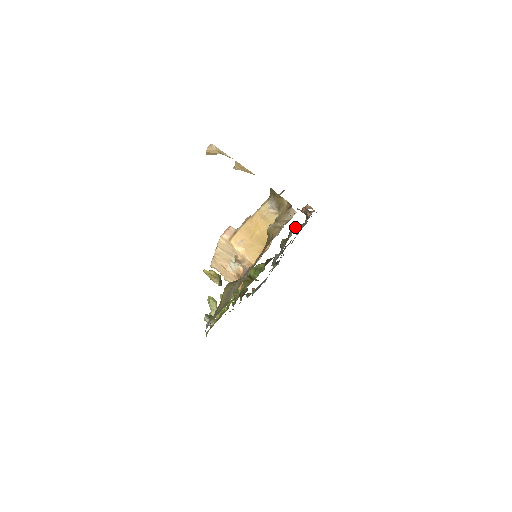
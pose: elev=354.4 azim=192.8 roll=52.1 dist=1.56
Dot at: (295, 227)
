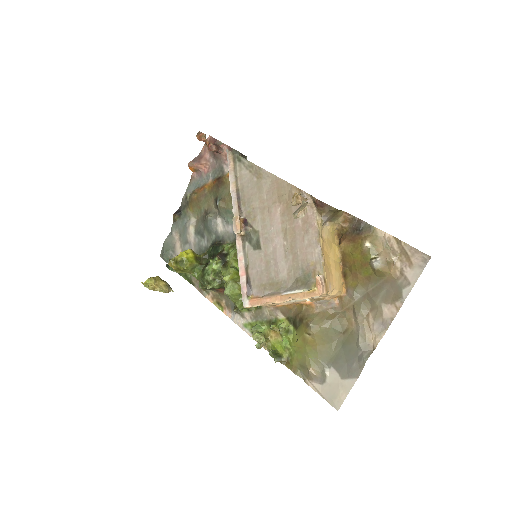
Dot at: occluded
